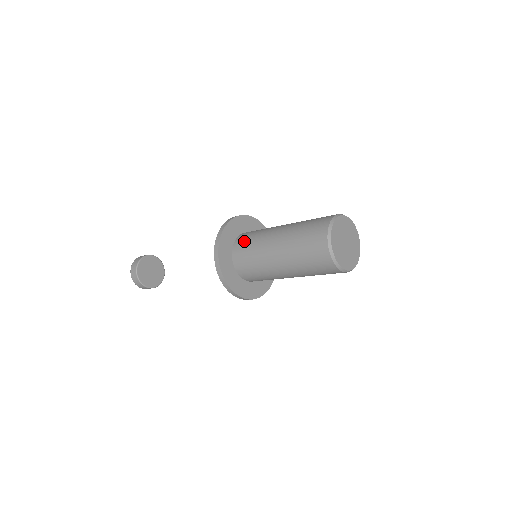
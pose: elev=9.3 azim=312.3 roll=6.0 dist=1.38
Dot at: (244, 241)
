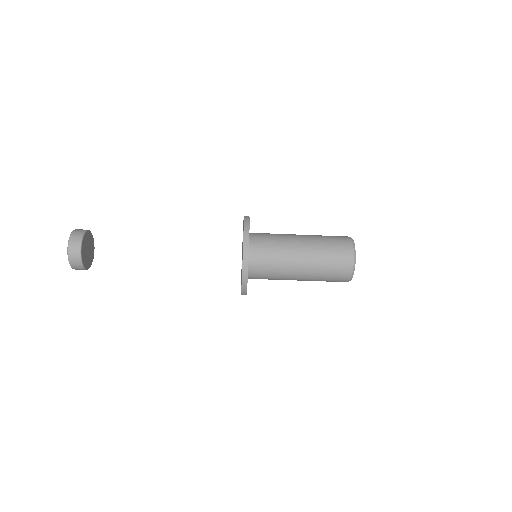
Dot at: (262, 245)
